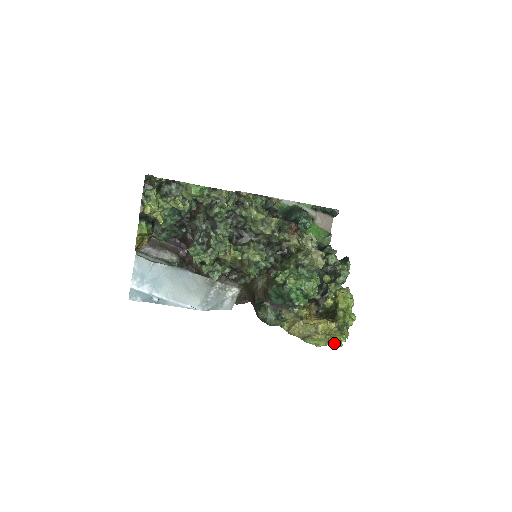
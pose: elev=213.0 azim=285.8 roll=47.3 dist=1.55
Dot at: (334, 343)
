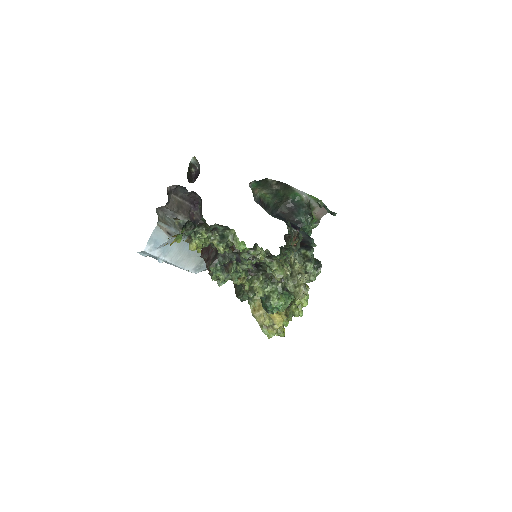
Dot at: (280, 336)
